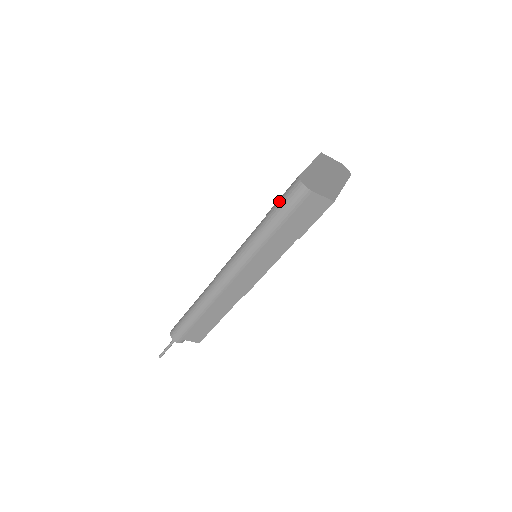
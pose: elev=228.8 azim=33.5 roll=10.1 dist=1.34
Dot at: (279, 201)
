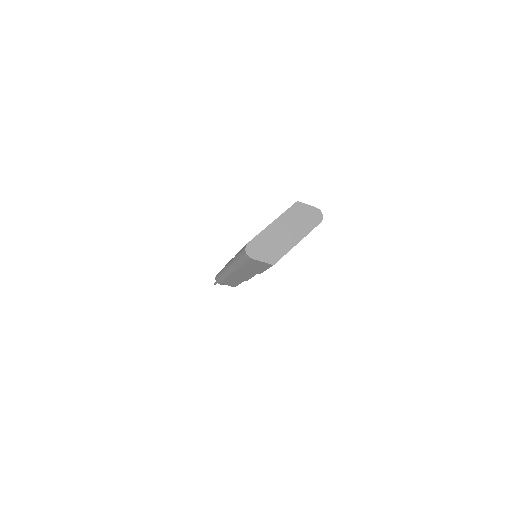
Dot at: (239, 253)
